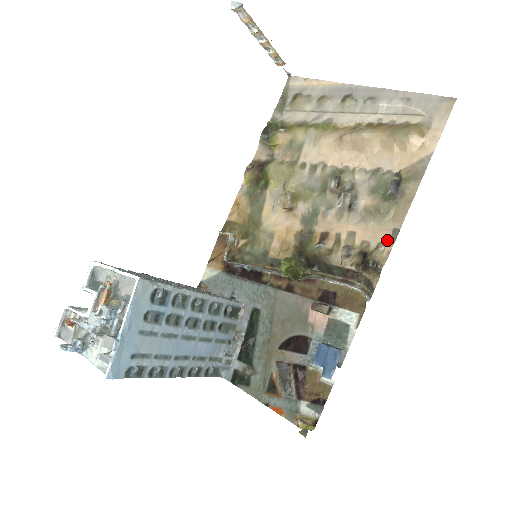
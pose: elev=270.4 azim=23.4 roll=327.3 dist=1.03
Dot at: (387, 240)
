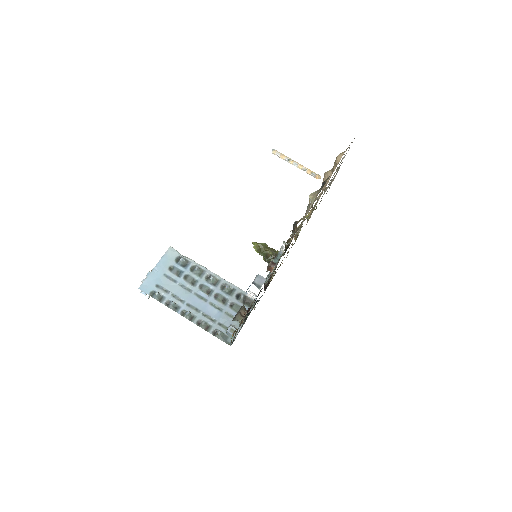
Dot at: occluded
